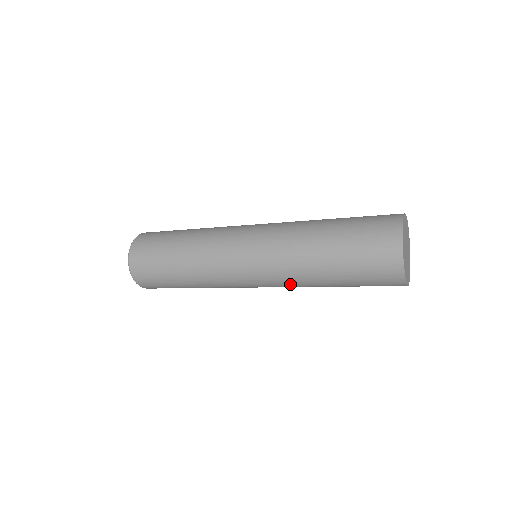
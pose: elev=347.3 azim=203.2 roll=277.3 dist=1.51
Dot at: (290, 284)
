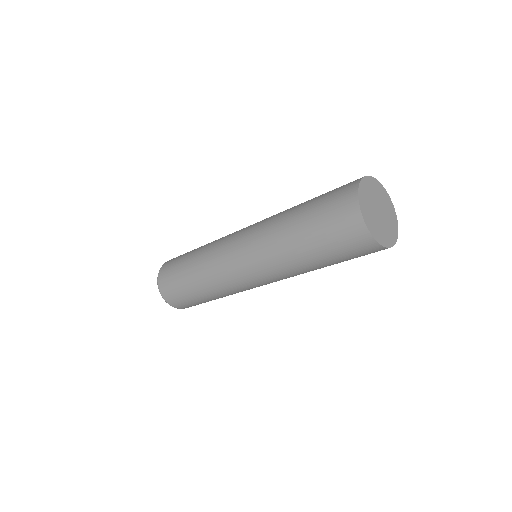
Dot at: (279, 272)
